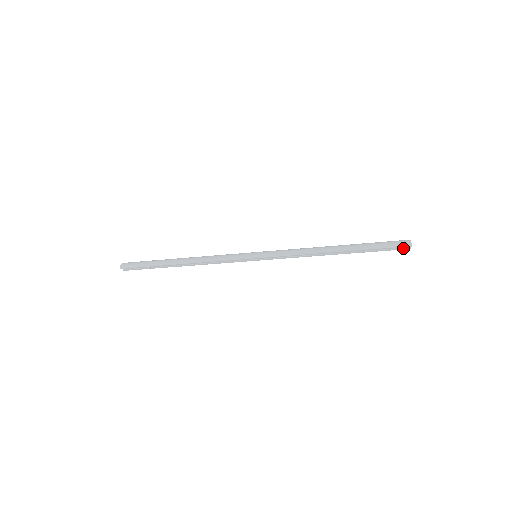
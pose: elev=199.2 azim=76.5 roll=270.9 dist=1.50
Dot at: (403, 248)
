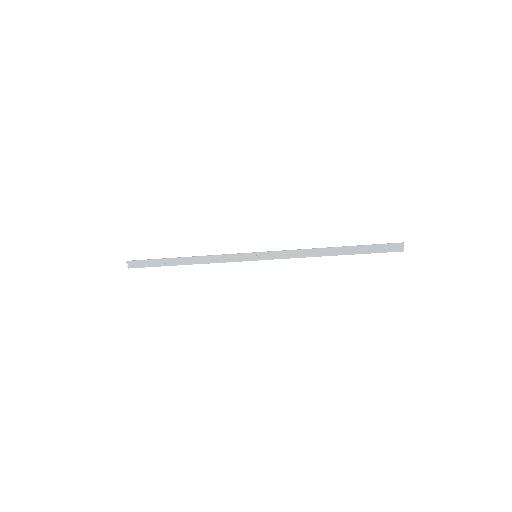
Dot at: (396, 249)
